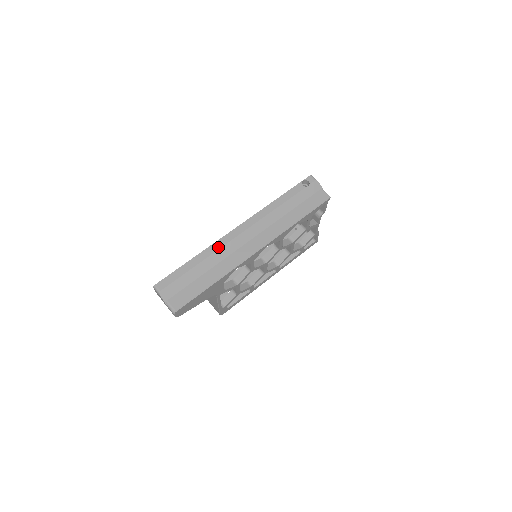
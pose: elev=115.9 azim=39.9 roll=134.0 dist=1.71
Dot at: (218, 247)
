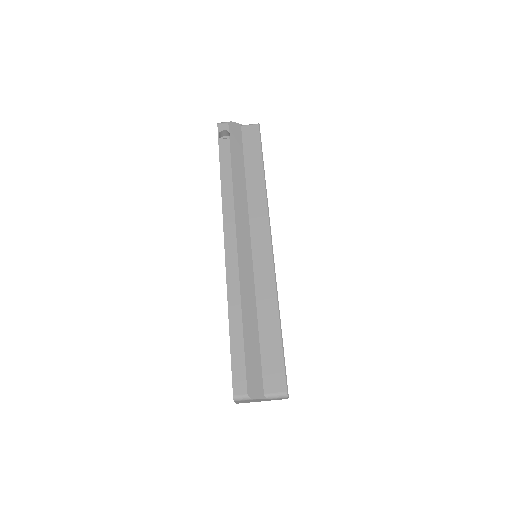
Dot at: (236, 282)
